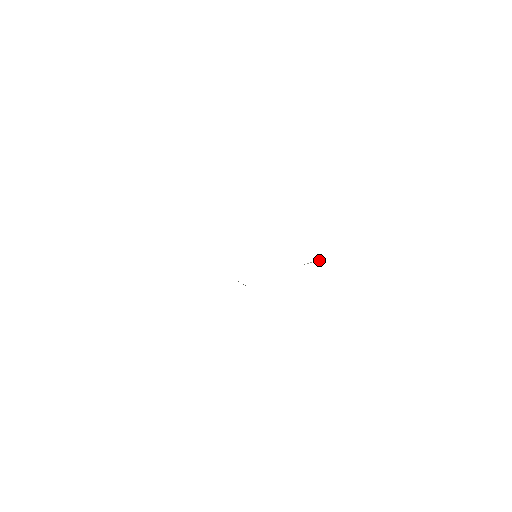
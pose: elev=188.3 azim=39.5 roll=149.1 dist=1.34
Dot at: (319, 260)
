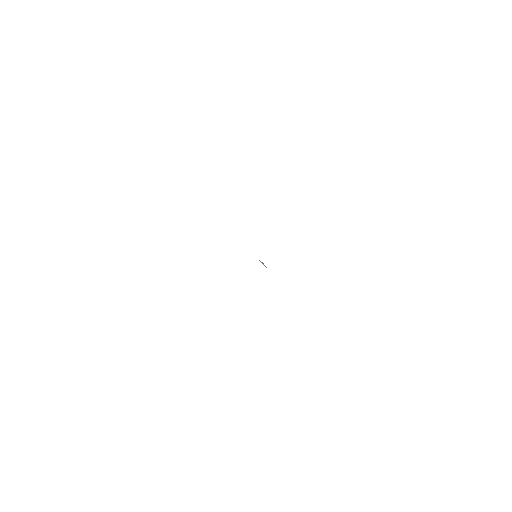
Dot at: occluded
